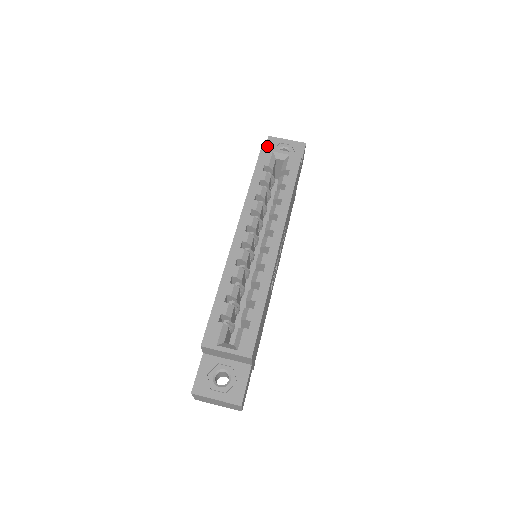
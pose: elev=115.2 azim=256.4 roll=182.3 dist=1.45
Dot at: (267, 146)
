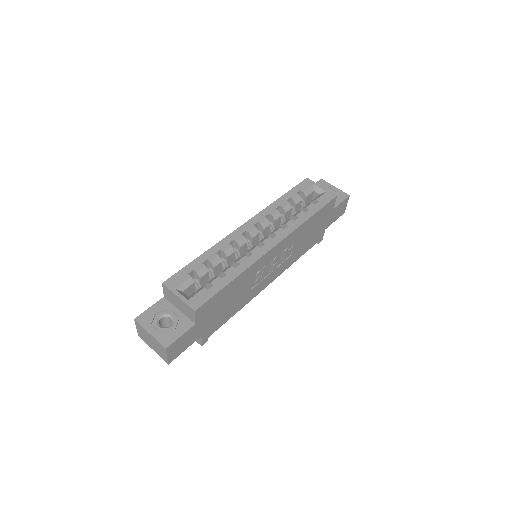
Dot at: occluded
